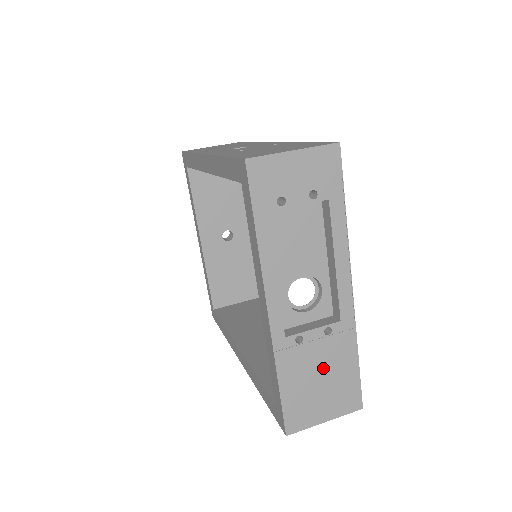
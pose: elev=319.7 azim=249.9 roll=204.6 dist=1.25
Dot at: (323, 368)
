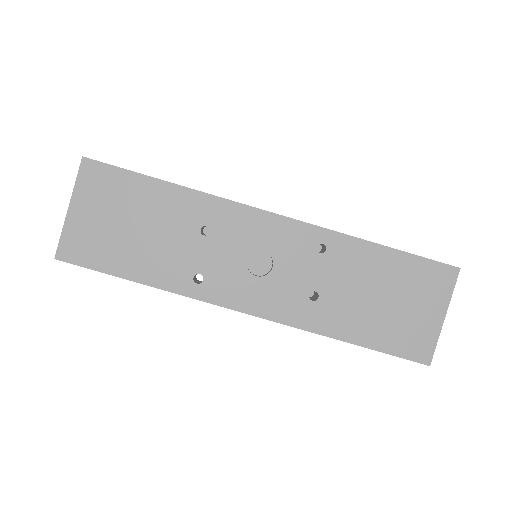
Dot at: occluded
